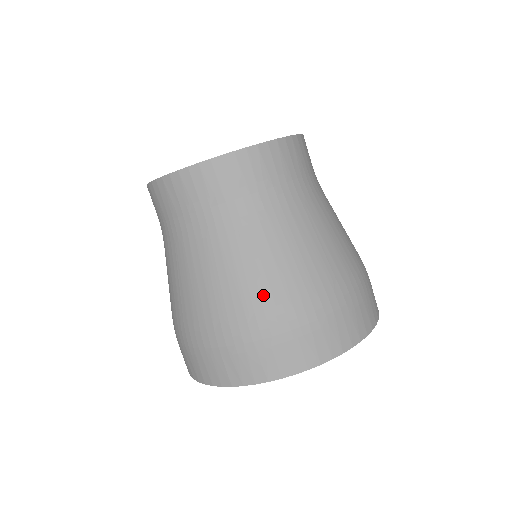
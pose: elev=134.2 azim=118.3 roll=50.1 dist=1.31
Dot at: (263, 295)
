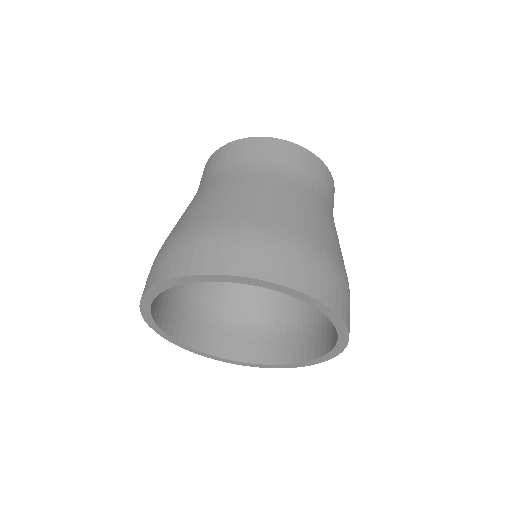
Dot at: (205, 214)
